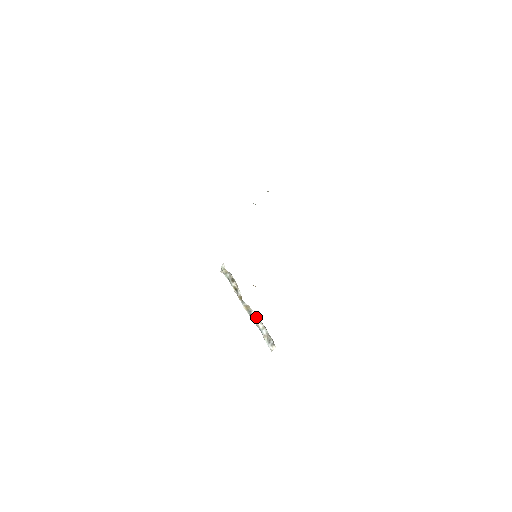
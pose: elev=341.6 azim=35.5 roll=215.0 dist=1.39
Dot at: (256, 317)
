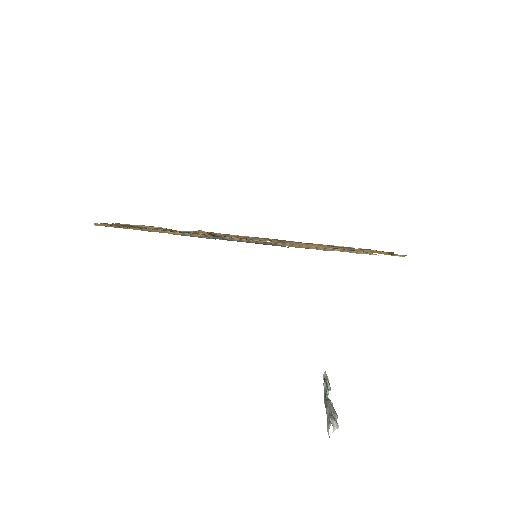
Dot at: (329, 404)
